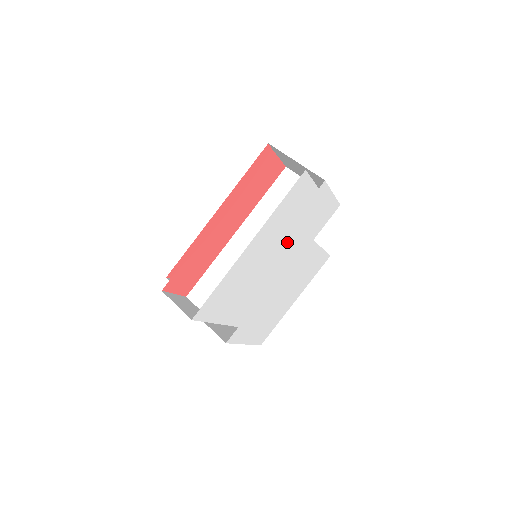
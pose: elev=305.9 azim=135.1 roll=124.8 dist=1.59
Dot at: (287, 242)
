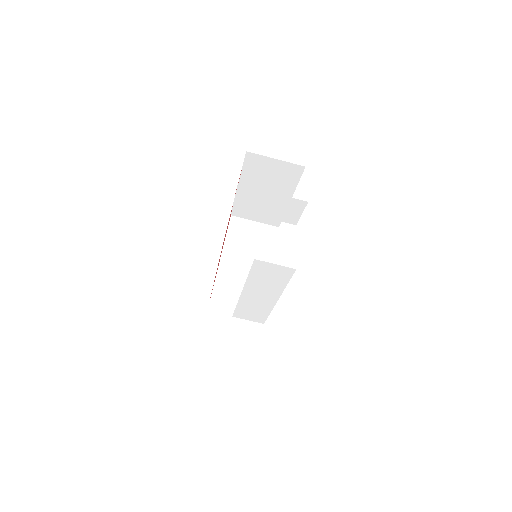
Dot at: occluded
